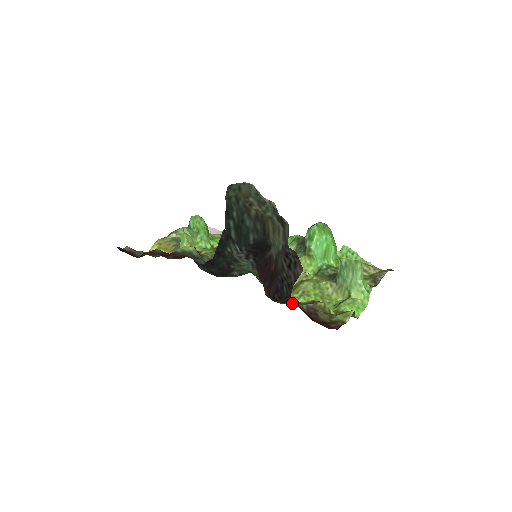
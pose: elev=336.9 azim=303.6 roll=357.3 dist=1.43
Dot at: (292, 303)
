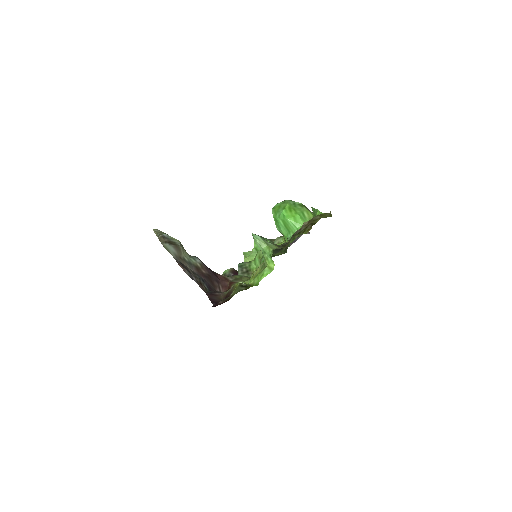
Dot at: (219, 293)
